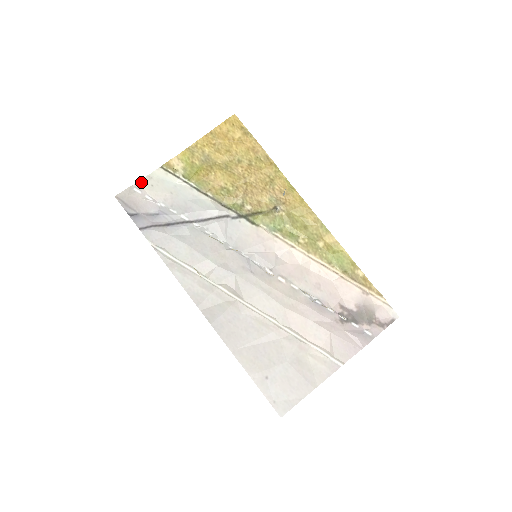
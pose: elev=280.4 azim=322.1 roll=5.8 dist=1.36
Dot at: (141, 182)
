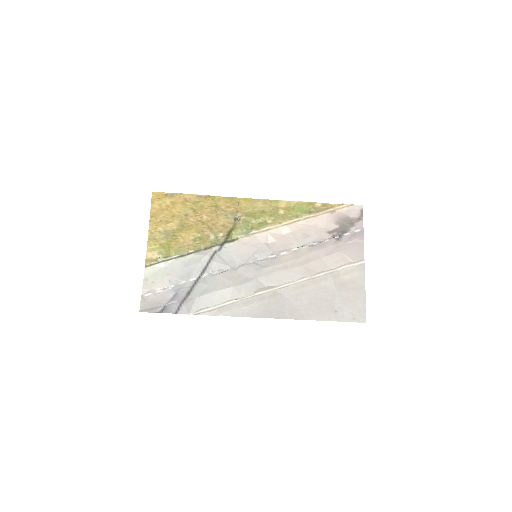
Dot at: (144, 287)
